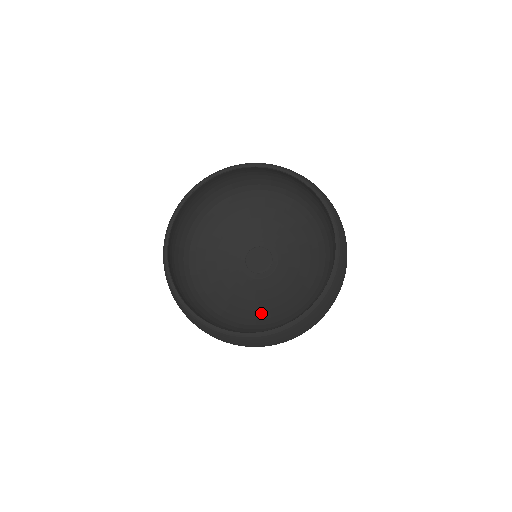
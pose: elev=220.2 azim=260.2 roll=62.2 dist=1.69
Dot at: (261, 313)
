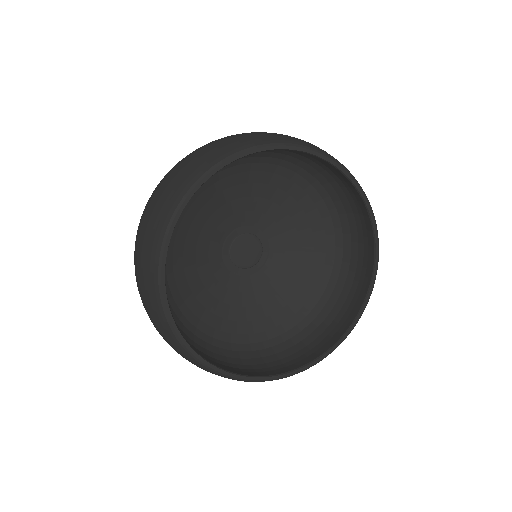
Dot at: (237, 325)
